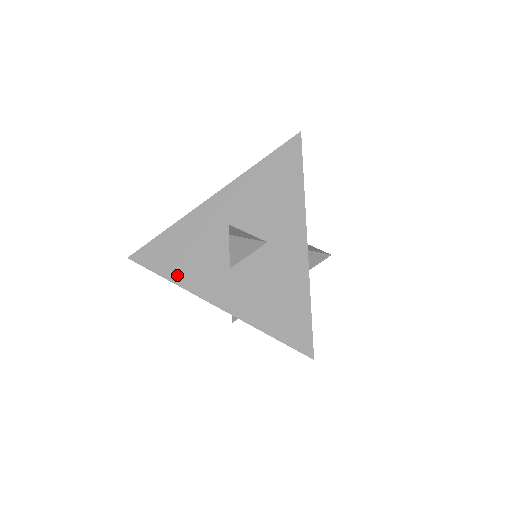
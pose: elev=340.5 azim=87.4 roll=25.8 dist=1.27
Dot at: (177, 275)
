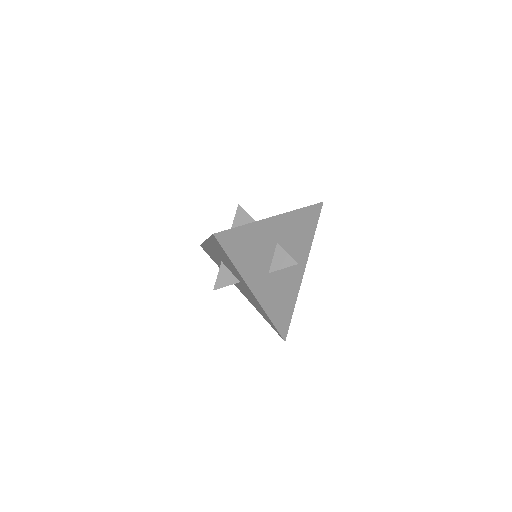
Dot at: occluded
